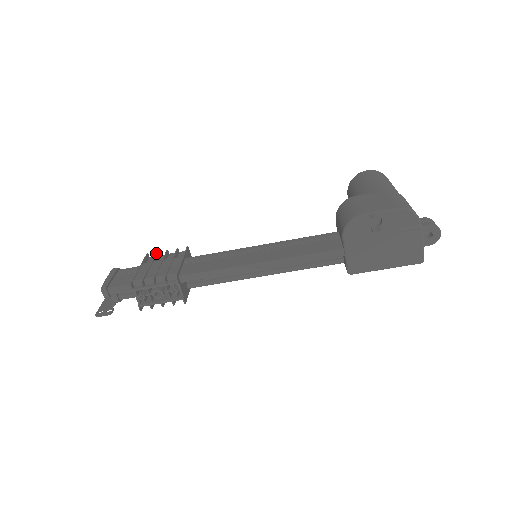
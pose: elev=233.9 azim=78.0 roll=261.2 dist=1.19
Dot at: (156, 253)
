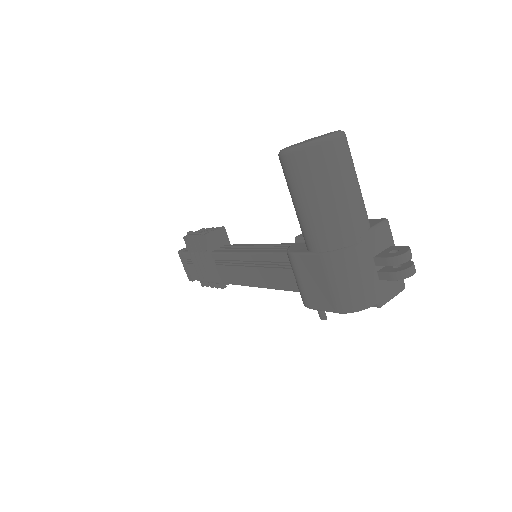
Dot at: (189, 242)
